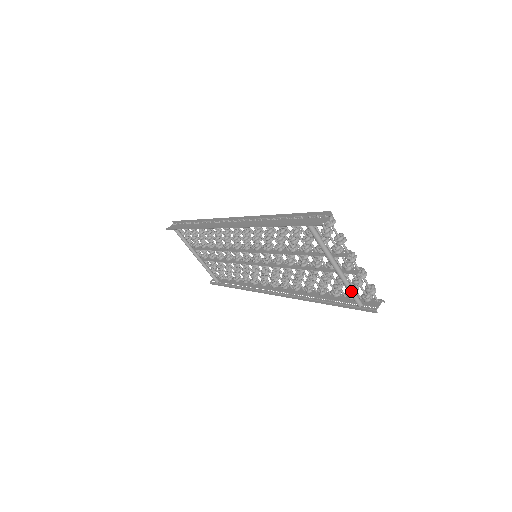
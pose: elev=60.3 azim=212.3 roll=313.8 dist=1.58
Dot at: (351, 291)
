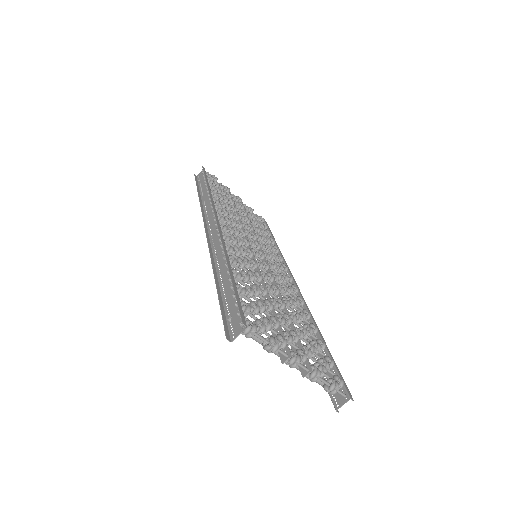
Dot at: occluded
